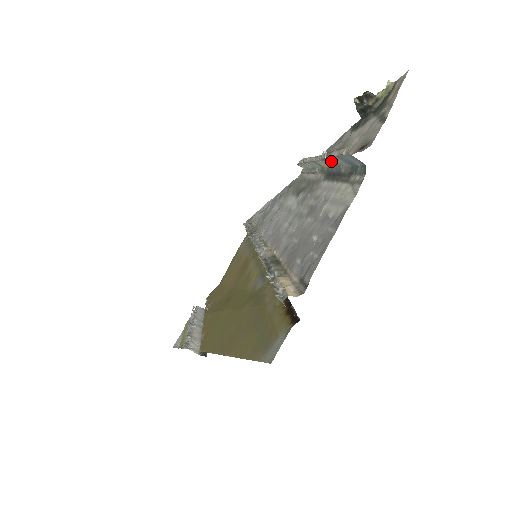
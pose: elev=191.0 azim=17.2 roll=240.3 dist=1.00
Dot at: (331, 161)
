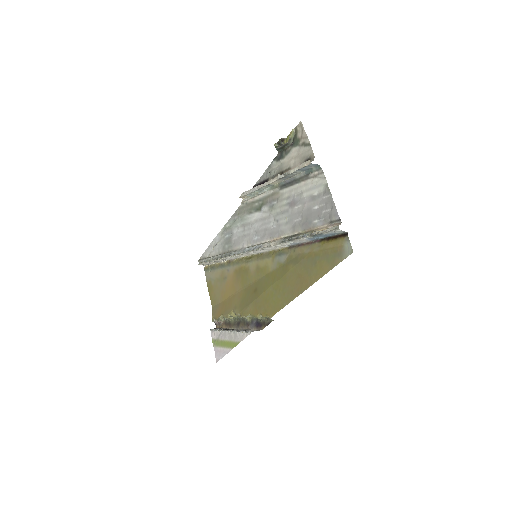
Dot at: (288, 176)
